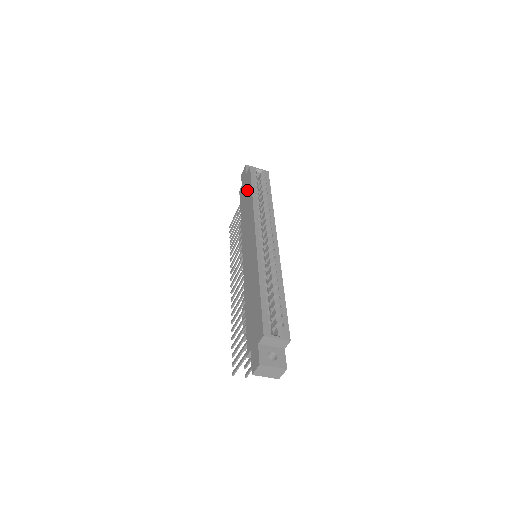
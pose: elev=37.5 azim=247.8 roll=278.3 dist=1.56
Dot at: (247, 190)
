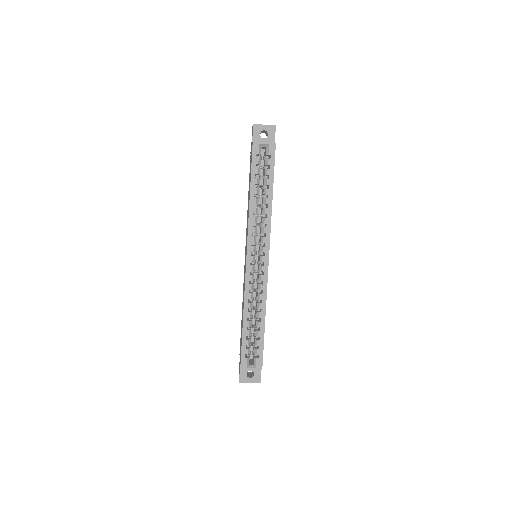
Dot at: (250, 175)
